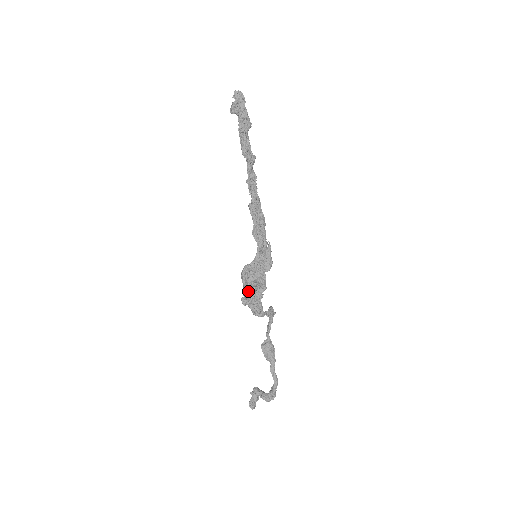
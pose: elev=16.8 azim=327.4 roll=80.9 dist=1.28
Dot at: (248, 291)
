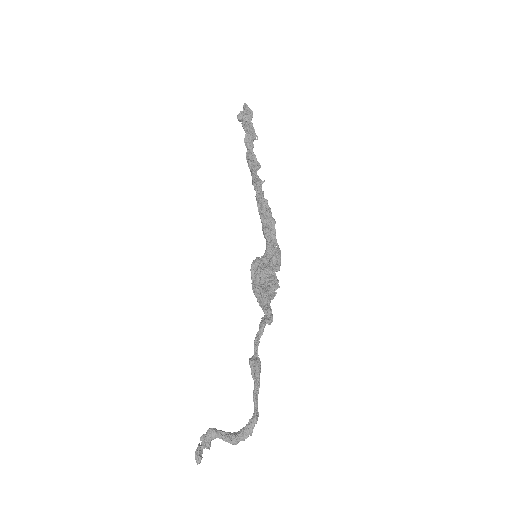
Dot at: (261, 284)
